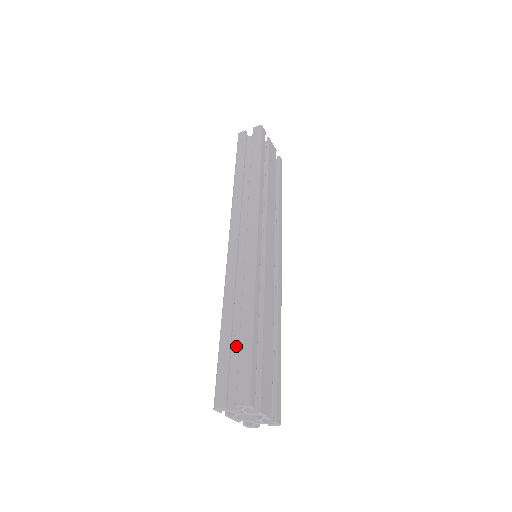
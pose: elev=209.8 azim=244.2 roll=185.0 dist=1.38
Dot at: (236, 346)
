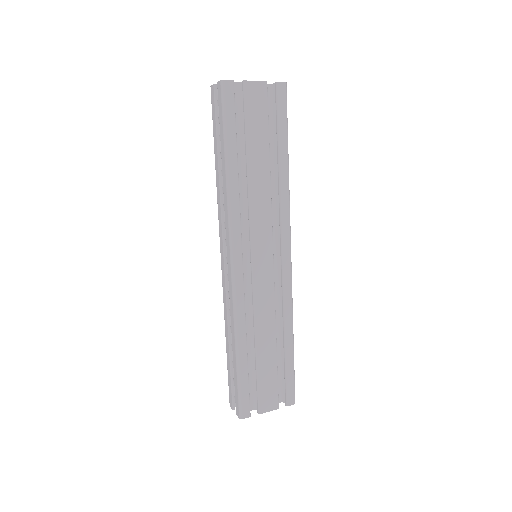
Dot at: occluded
